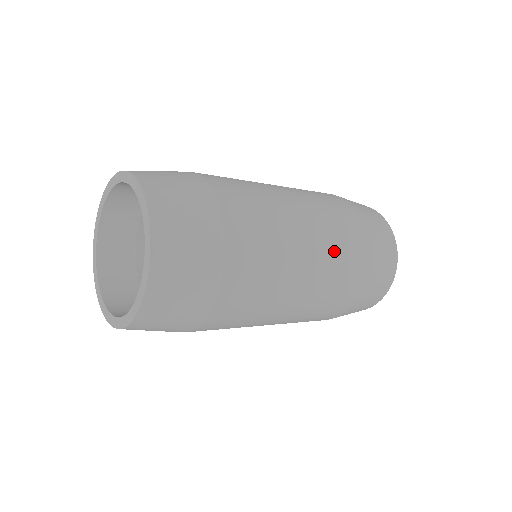
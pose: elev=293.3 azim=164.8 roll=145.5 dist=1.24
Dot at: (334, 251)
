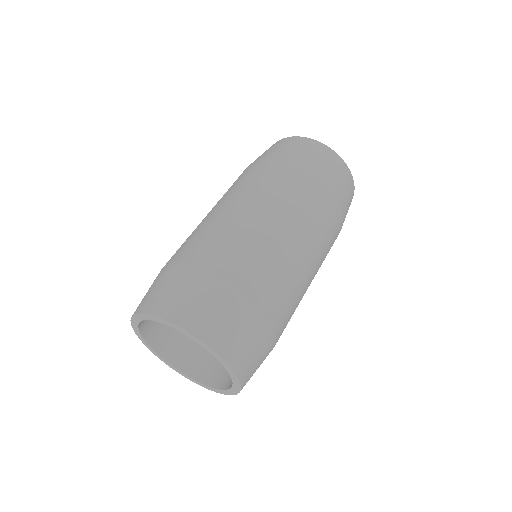
Dot at: (287, 198)
